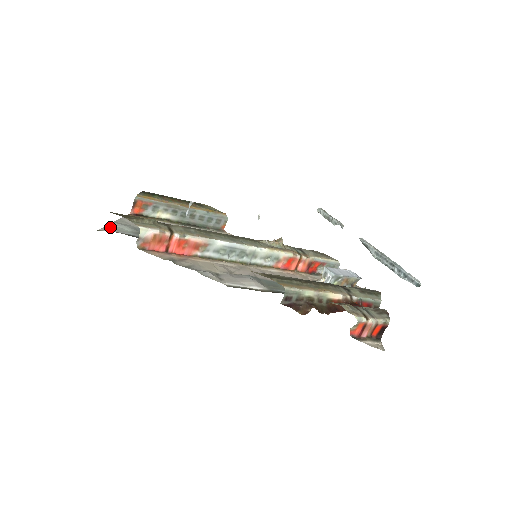
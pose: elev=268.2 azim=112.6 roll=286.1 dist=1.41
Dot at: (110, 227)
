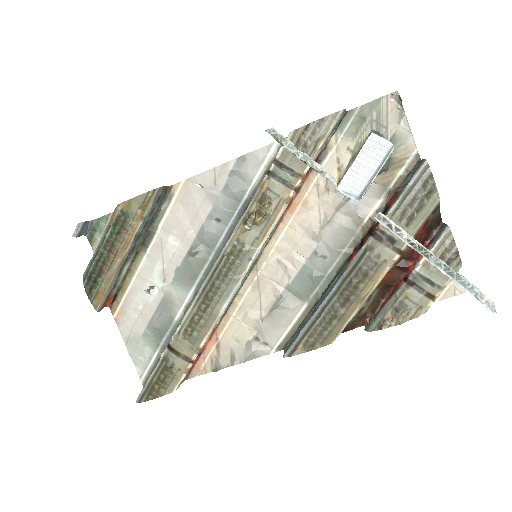
Dot at: (138, 365)
